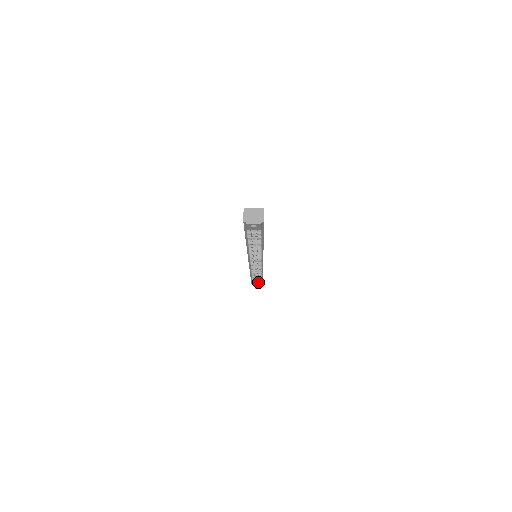
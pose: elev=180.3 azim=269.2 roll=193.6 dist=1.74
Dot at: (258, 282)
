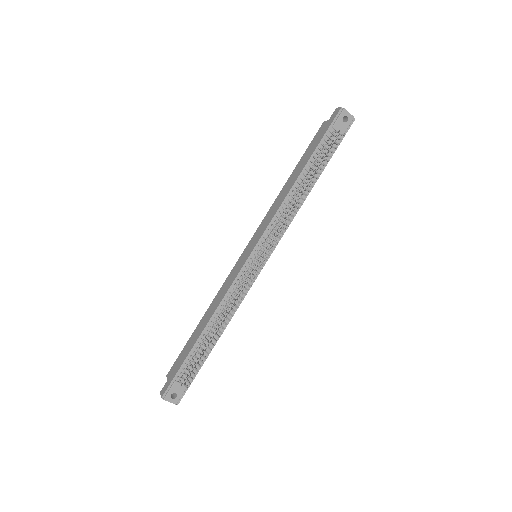
Dot at: (215, 339)
